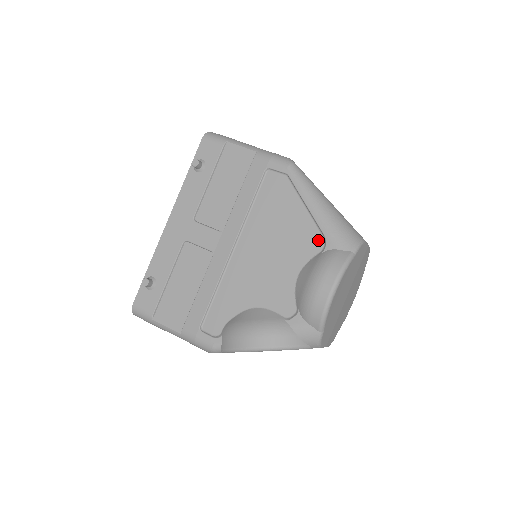
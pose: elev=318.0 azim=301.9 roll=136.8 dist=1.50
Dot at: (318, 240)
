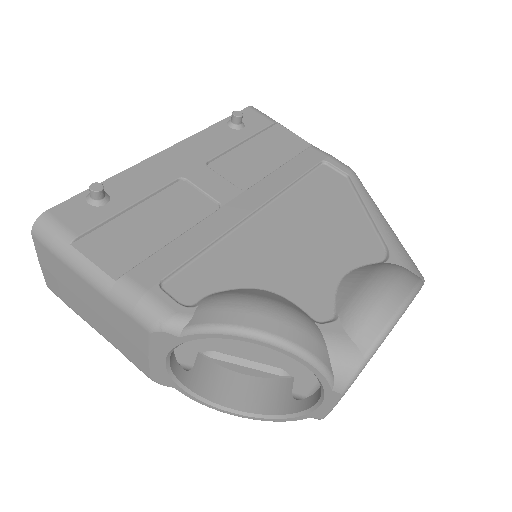
Dot at: (378, 250)
